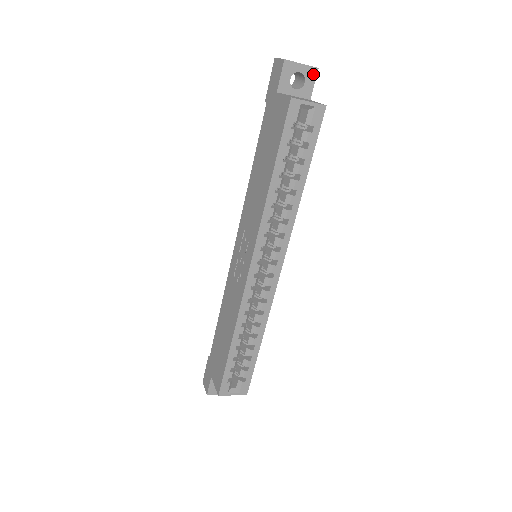
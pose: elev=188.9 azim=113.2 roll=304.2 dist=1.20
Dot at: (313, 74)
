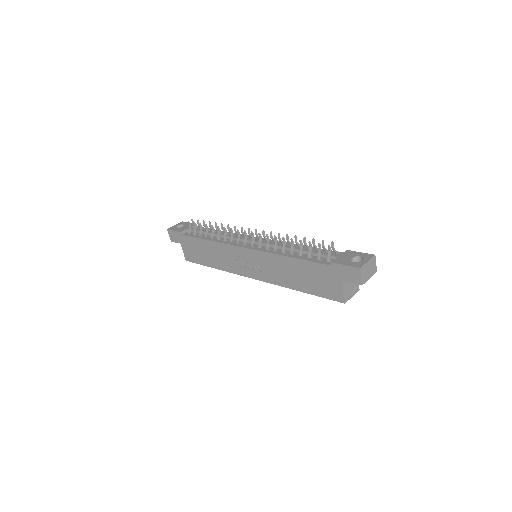
Dot at: occluded
